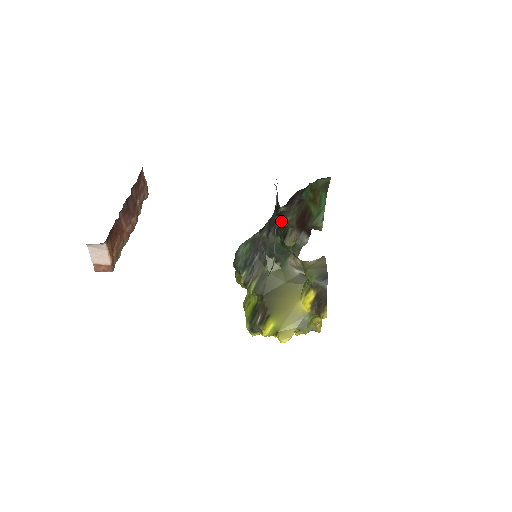
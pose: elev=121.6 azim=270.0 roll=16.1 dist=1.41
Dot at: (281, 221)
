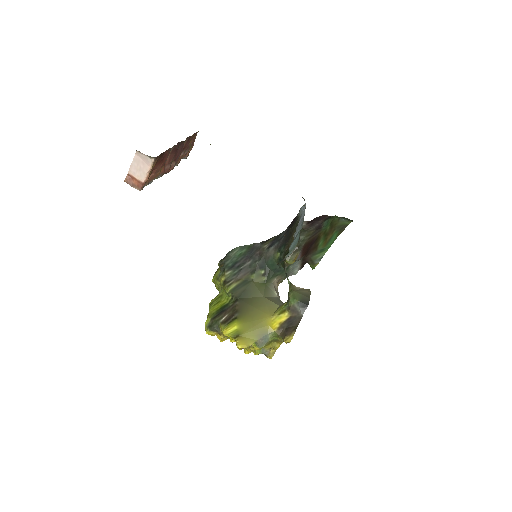
Dot at: (290, 239)
